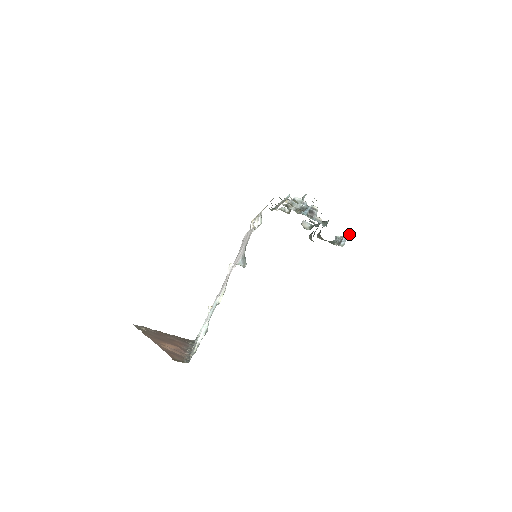
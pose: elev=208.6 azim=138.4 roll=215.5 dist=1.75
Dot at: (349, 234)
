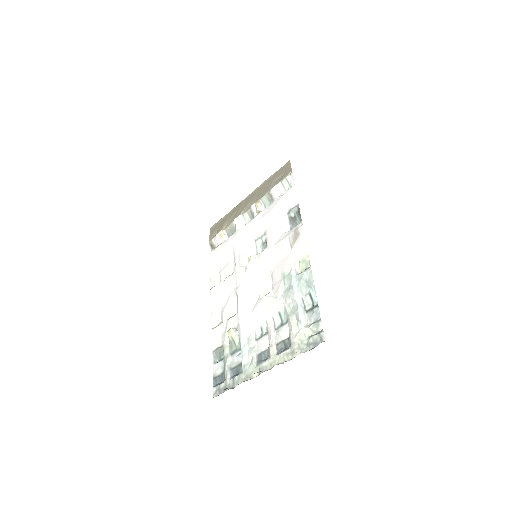
Dot at: occluded
